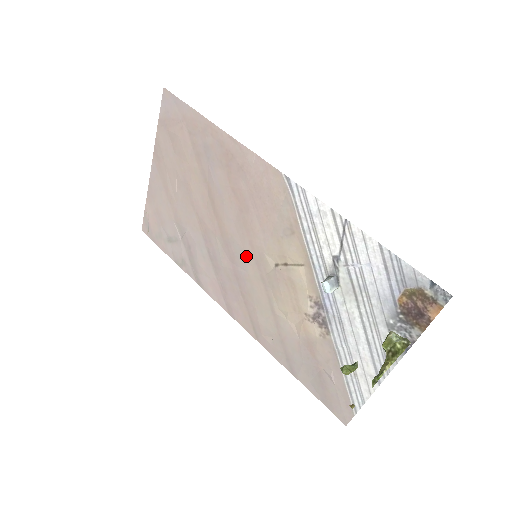
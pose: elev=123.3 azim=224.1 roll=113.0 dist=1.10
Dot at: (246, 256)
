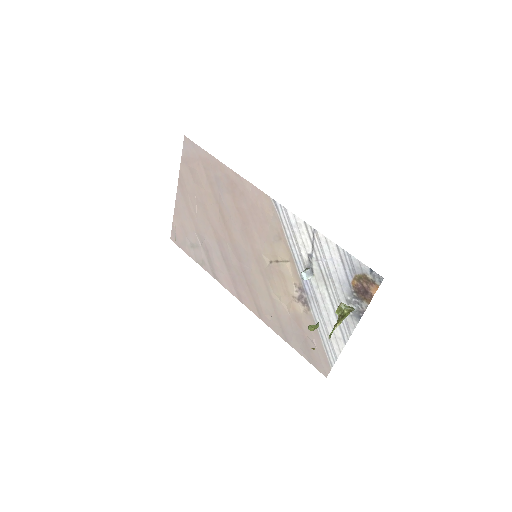
Dot at: (249, 256)
